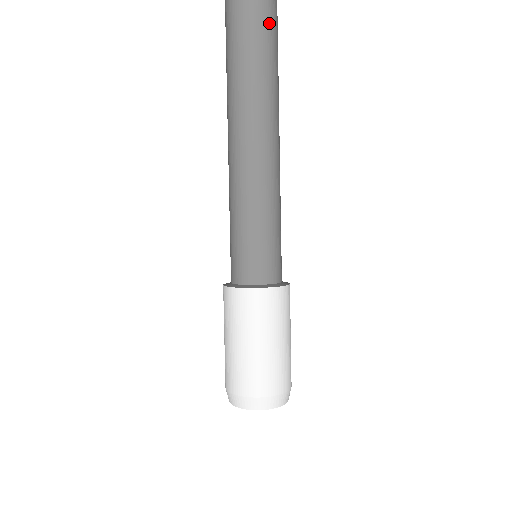
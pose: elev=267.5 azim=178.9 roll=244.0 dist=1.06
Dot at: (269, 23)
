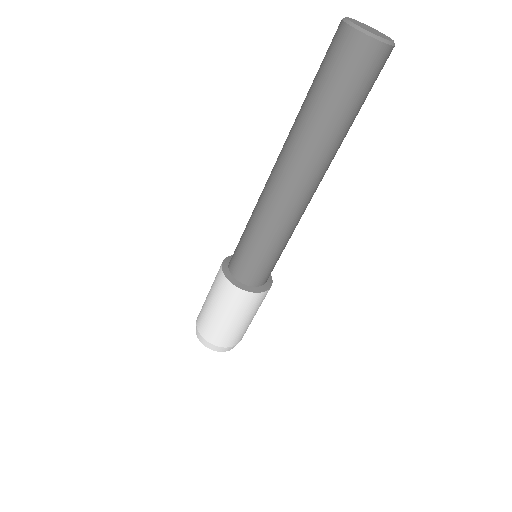
Dot at: (361, 91)
